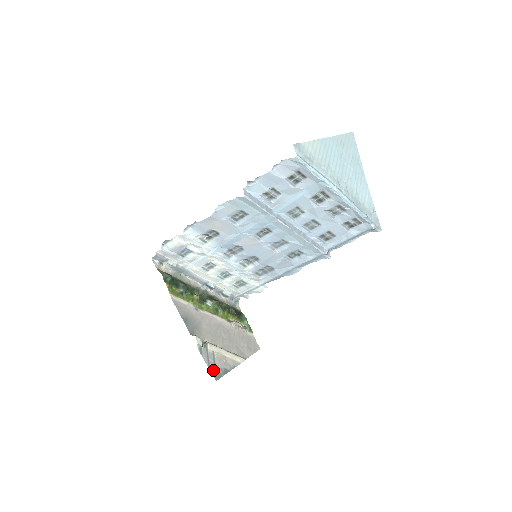
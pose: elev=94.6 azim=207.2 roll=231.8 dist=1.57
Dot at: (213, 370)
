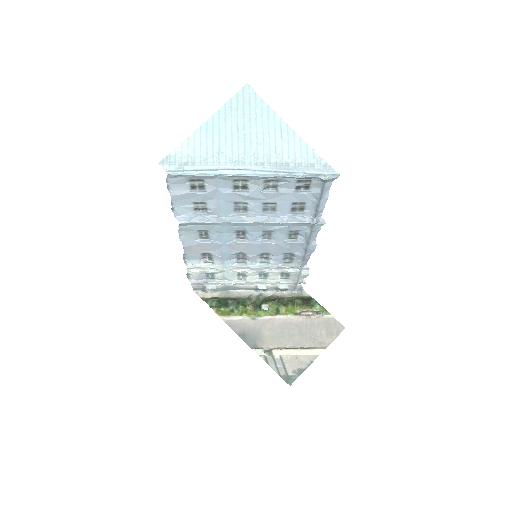
Dot at: (284, 376)
